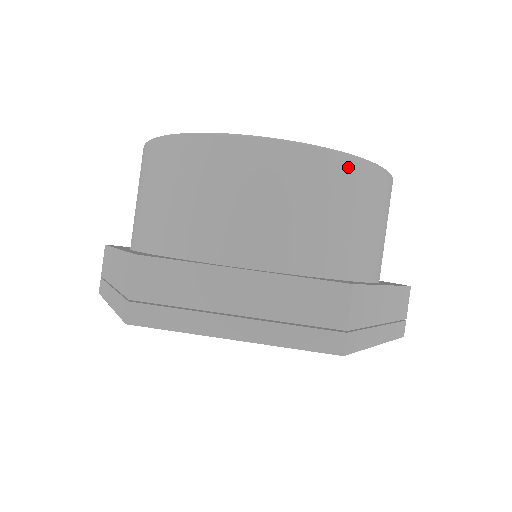
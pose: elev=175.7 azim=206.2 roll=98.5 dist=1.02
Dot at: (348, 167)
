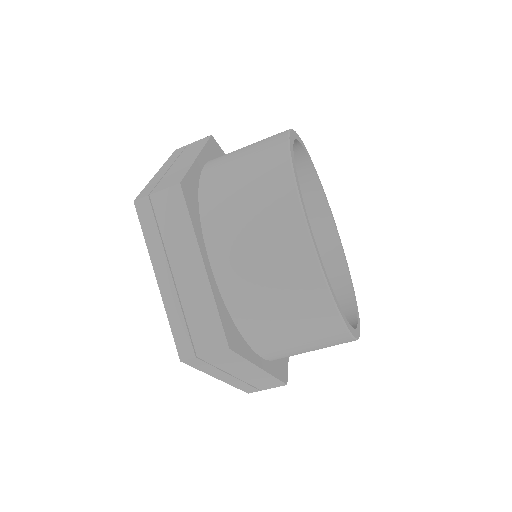
Dot at: (325, 306)
